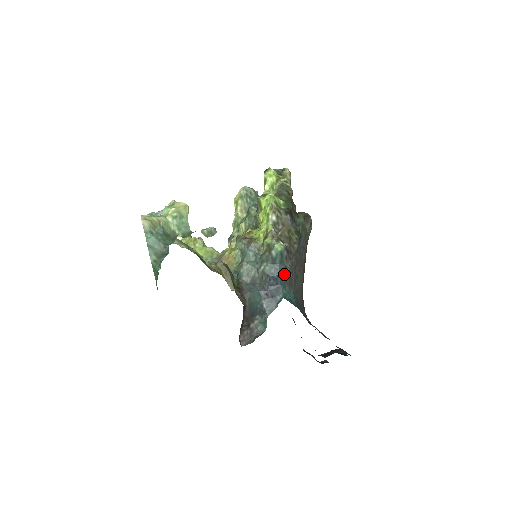
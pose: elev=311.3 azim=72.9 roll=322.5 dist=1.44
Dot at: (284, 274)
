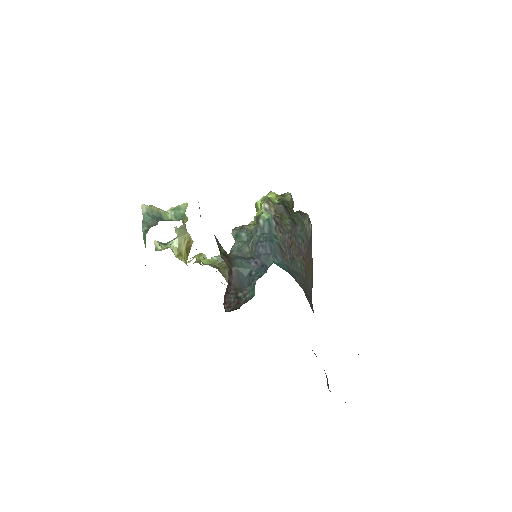
Dot at: (274, 242)
